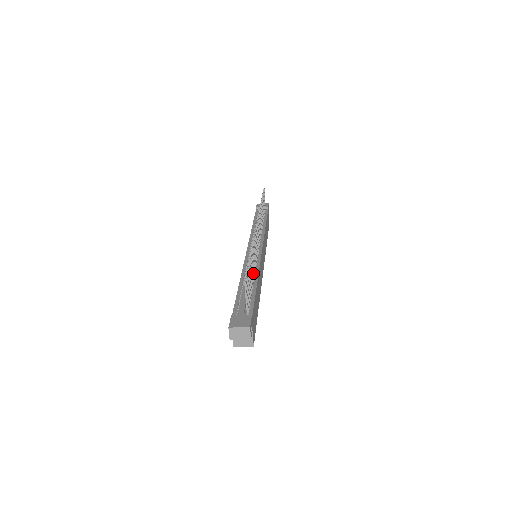
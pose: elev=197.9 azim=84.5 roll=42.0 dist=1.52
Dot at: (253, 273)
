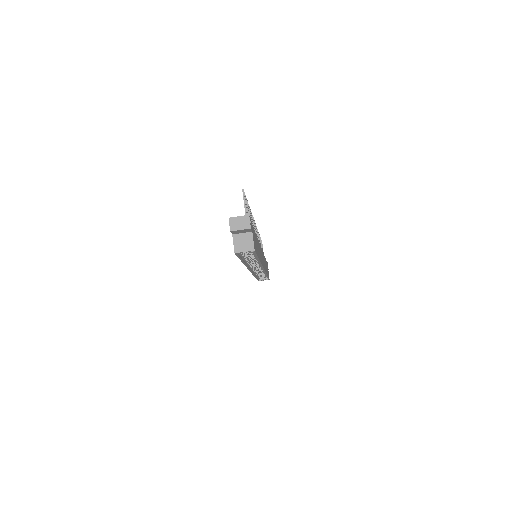
Dot at: occluded
